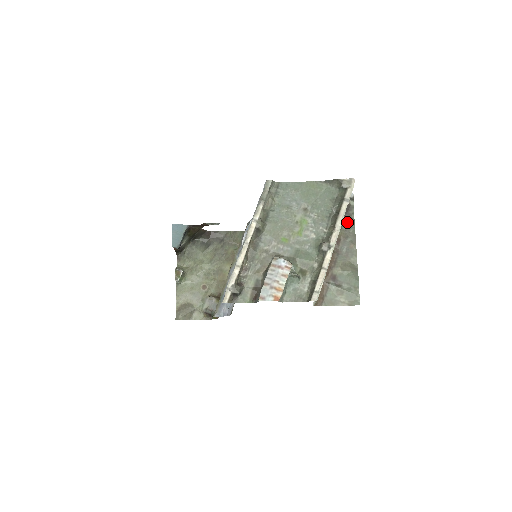
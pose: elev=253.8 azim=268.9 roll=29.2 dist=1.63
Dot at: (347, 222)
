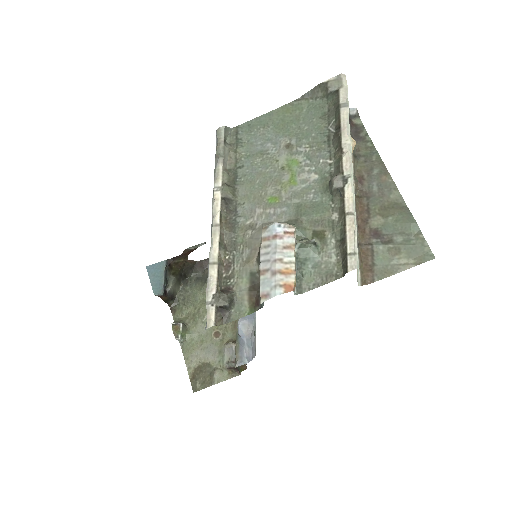
Dot at: (362, 149)
